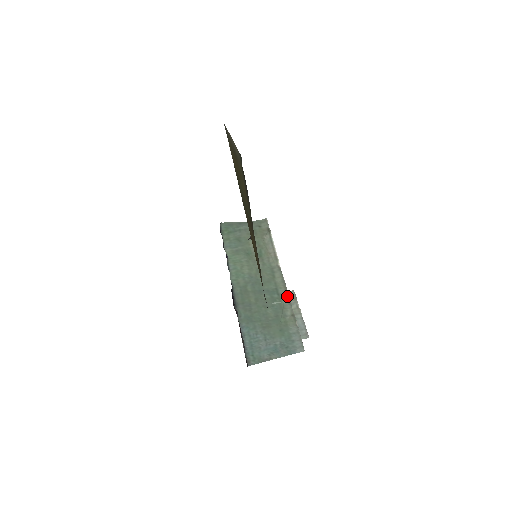
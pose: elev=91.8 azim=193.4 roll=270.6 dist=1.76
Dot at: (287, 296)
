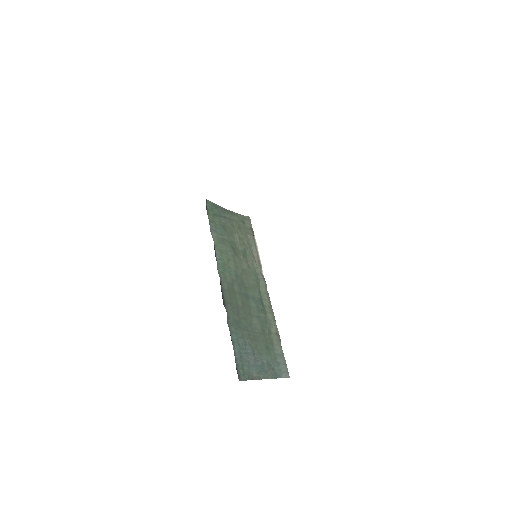
Dot at: (272, 311)
